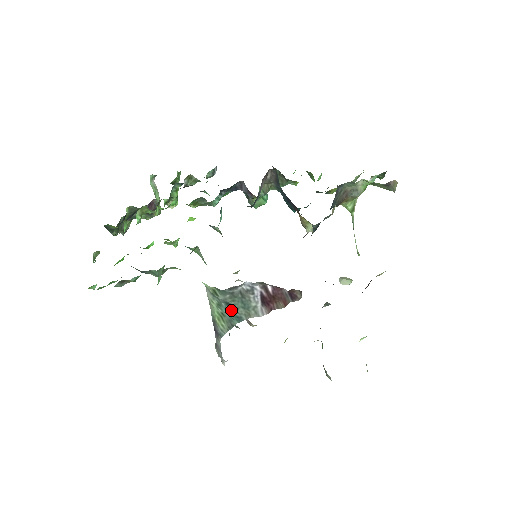
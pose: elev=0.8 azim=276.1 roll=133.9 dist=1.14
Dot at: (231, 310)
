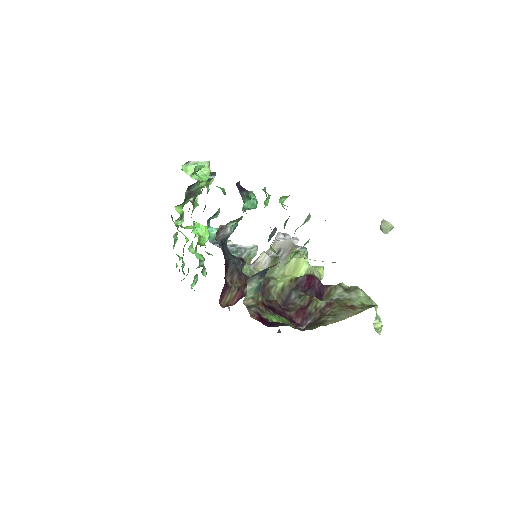
Dot at: occluded
